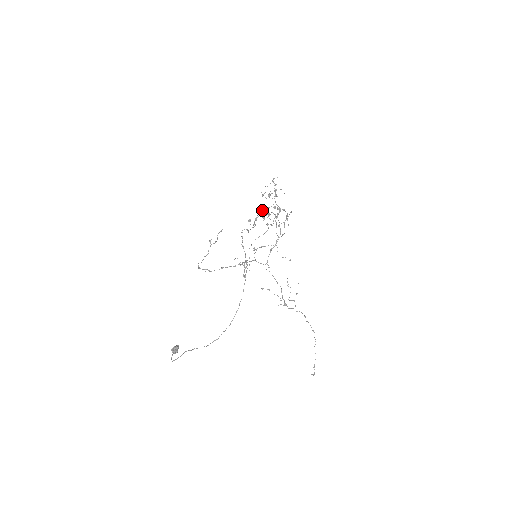
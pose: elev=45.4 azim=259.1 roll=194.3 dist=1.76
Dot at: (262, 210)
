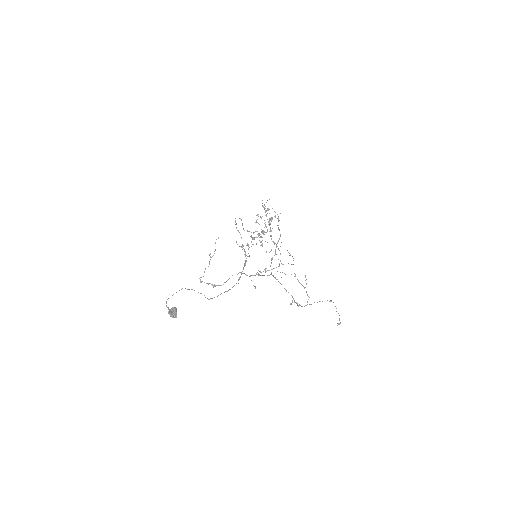
Dot at: occluded
